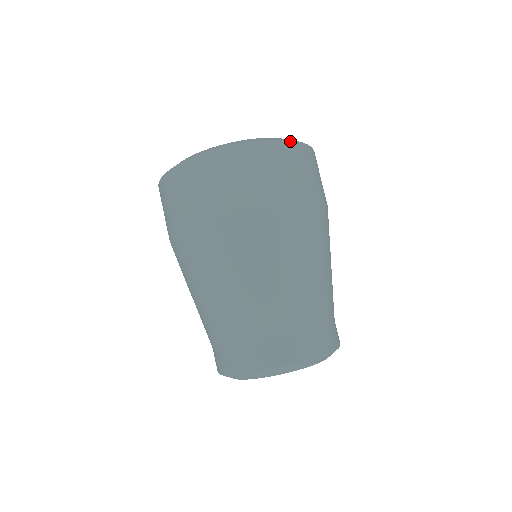
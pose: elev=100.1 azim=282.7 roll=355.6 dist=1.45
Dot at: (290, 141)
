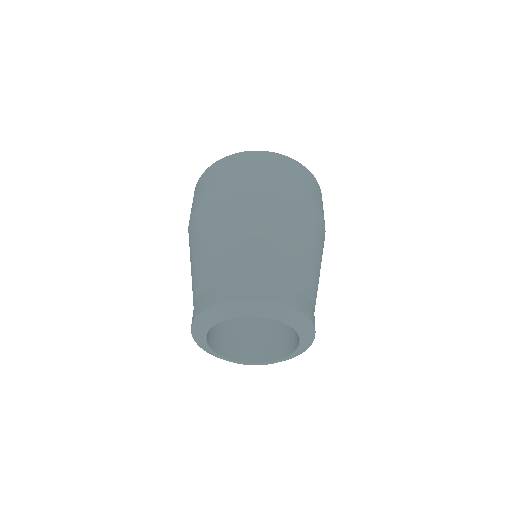
Dot at: occluded
